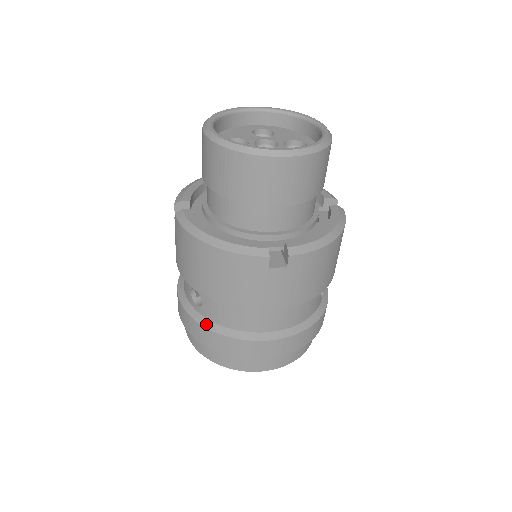
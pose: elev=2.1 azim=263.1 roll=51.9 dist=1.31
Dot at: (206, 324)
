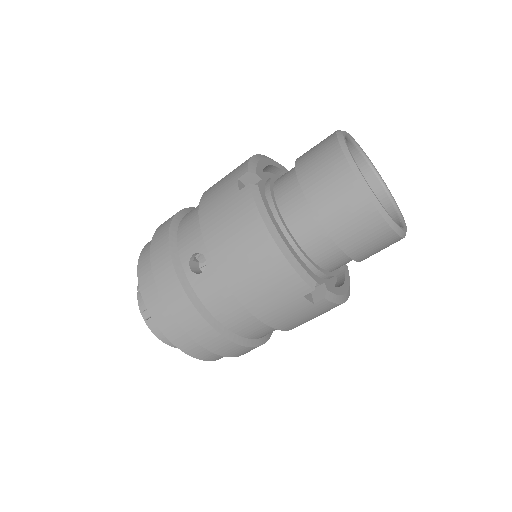
Dot at: (190, 293)
